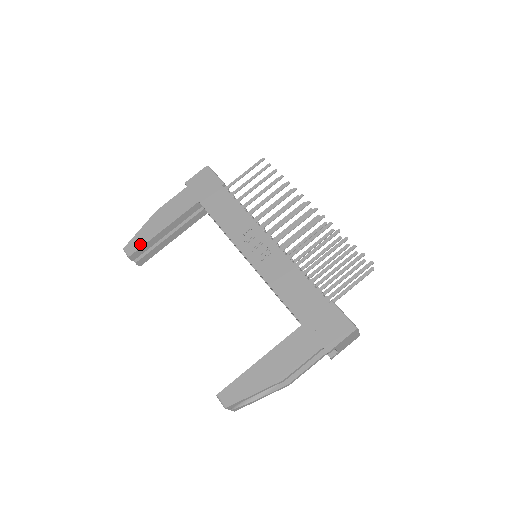
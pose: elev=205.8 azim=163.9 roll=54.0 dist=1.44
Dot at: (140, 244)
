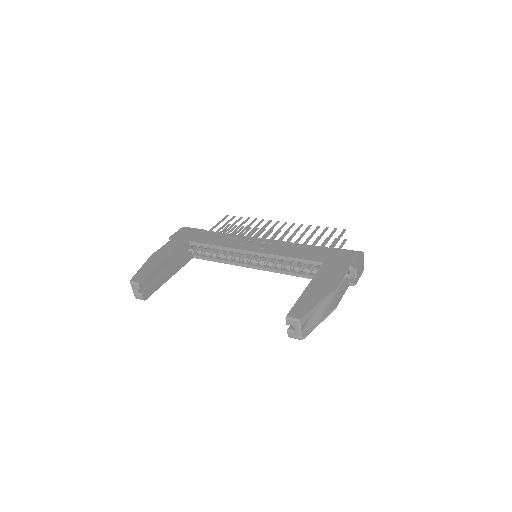
Dot at: (146, 273)
